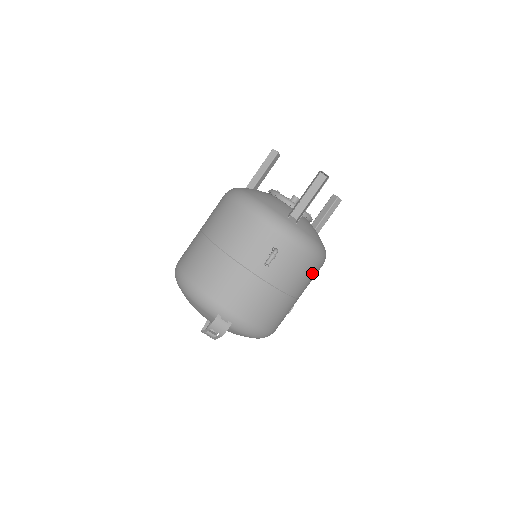
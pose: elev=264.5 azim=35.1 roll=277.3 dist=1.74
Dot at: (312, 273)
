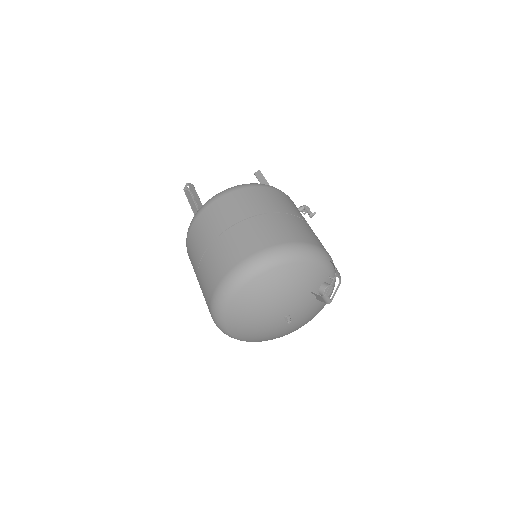
Dot at: occluded
